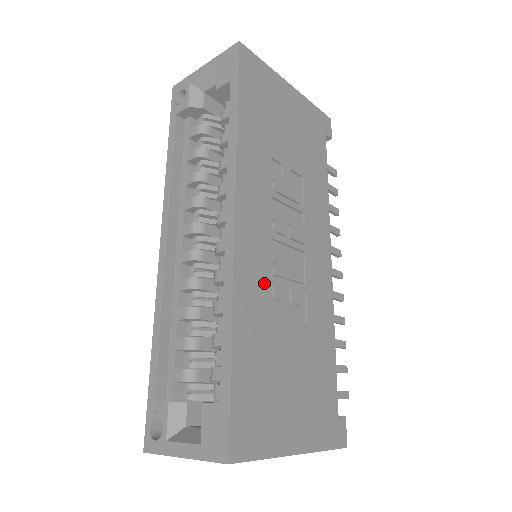
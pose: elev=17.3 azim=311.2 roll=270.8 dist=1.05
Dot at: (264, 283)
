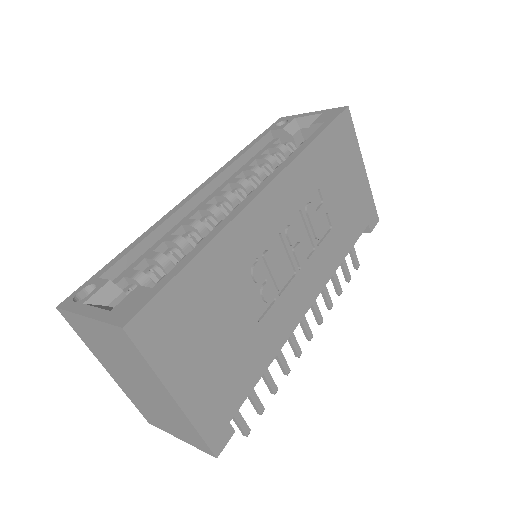
Dot at: (252, 251)
